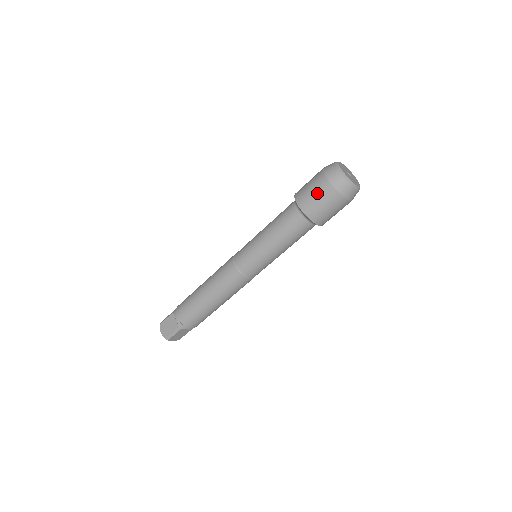
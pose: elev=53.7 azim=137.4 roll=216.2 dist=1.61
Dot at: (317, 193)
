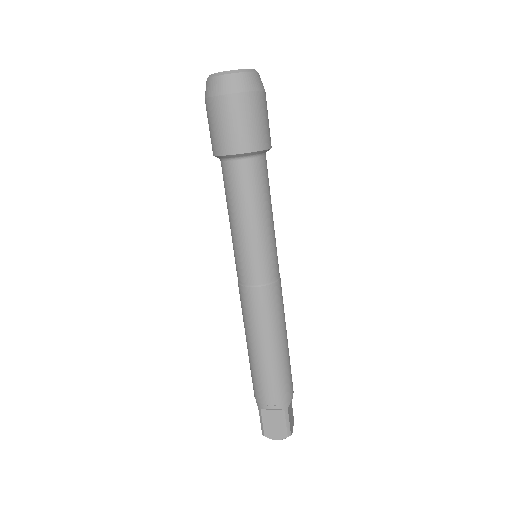
Dot at: (208, 123)
